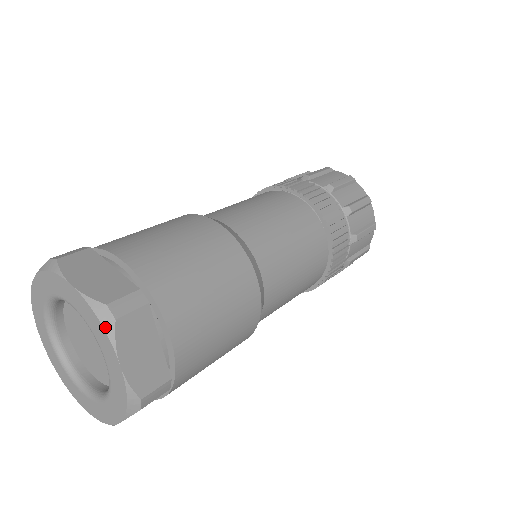
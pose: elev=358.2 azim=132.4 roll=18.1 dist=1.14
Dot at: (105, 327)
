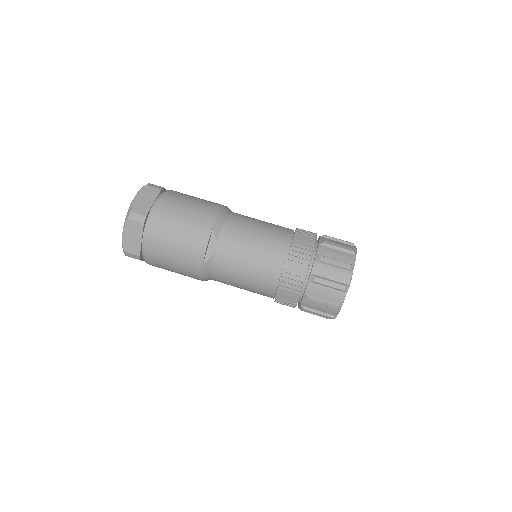
Dot at: (142, 187)
